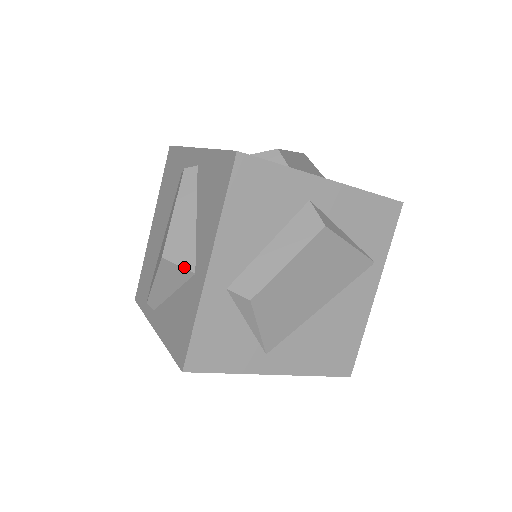
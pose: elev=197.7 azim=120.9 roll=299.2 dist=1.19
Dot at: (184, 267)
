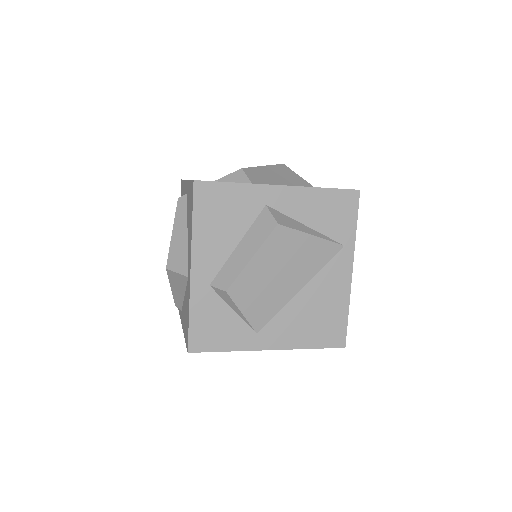
Dot at: (181, 273)
